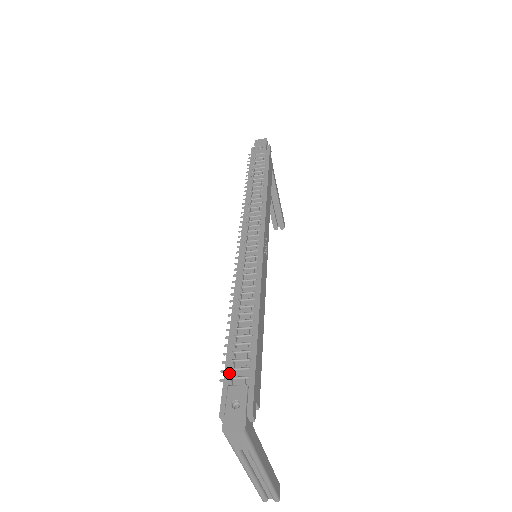
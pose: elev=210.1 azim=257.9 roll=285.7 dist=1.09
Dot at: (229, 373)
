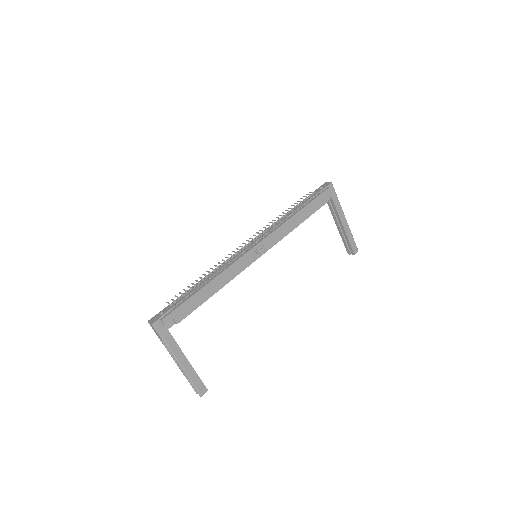
Dot at: (174, 302)
